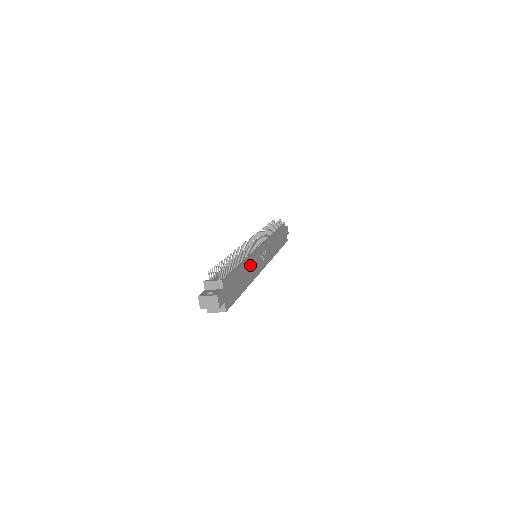
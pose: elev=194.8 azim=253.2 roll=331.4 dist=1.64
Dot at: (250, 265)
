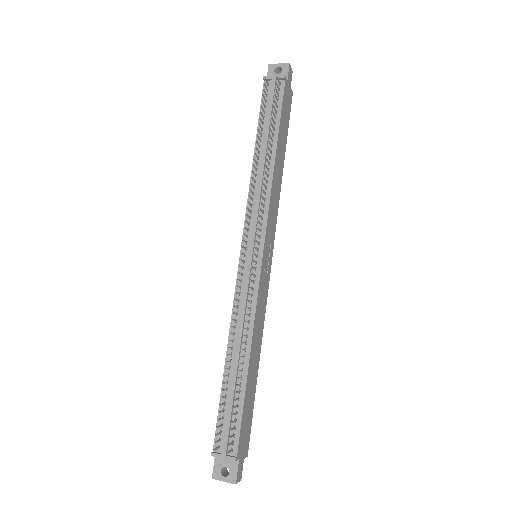
Dot at: (256, 330)
